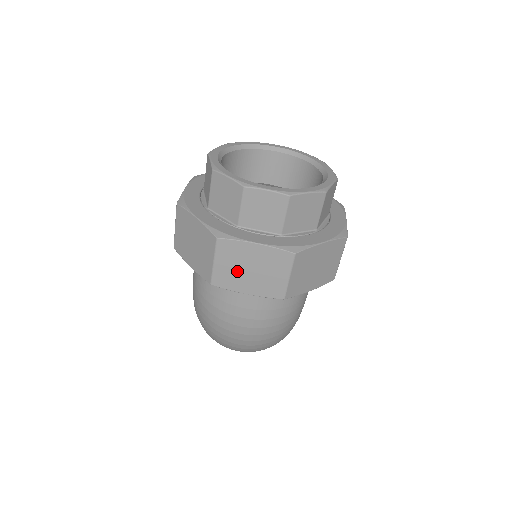
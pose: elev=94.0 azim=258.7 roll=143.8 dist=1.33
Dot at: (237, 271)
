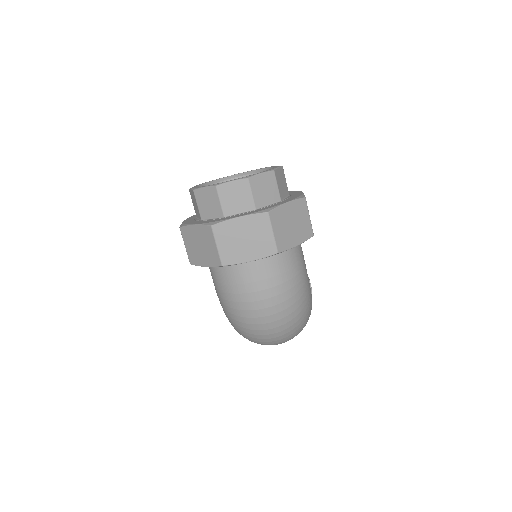
Dot at: (235, 245)
